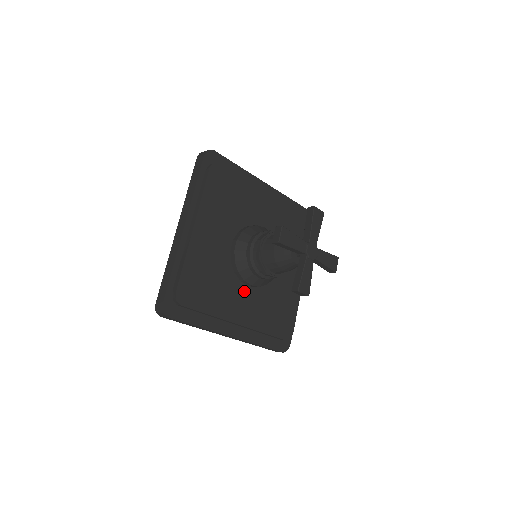
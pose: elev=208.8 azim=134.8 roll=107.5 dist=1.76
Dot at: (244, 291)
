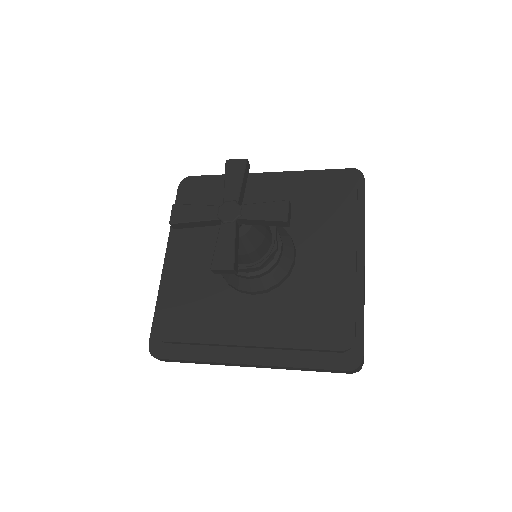
Dot at: (248, 303)
